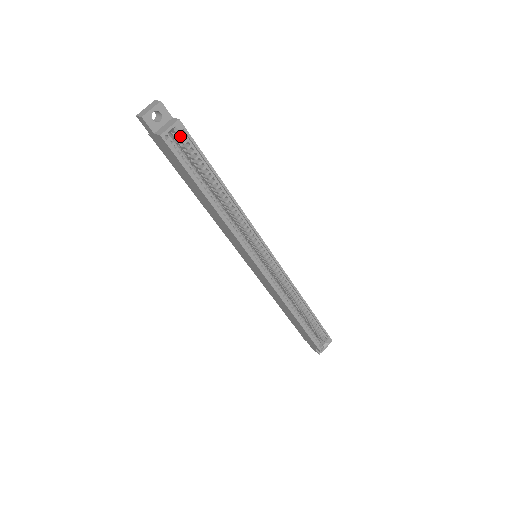
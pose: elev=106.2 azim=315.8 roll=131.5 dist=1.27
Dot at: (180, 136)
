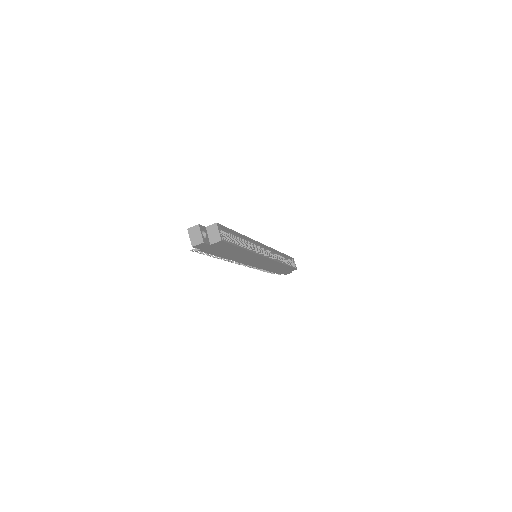
Dot at: (220, 231)
